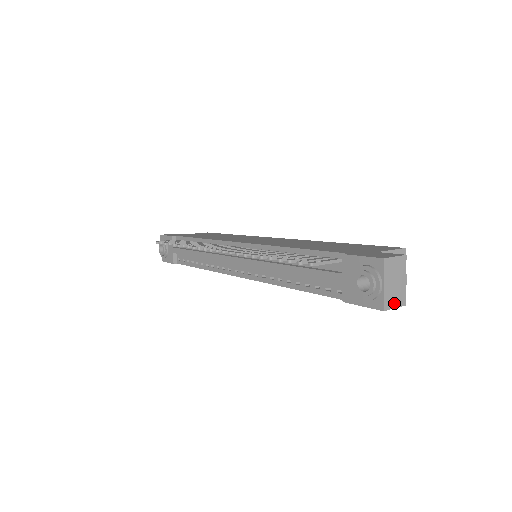
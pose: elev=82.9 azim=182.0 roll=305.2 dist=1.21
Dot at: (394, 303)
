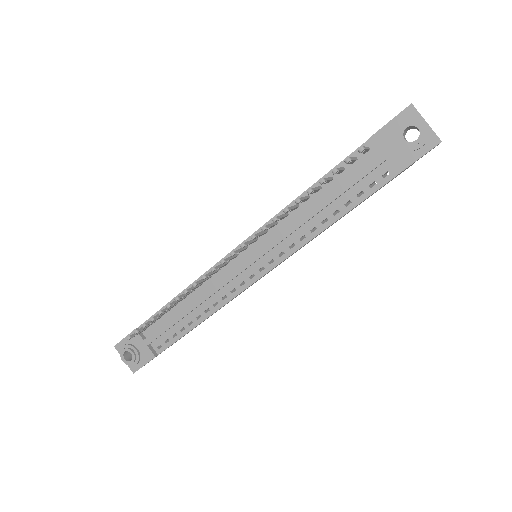
Dot at: occluded
